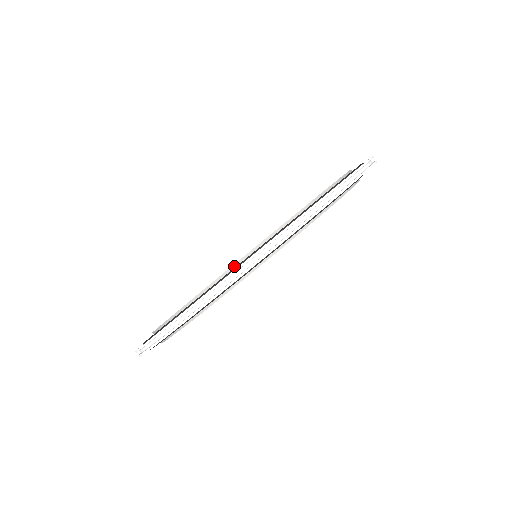
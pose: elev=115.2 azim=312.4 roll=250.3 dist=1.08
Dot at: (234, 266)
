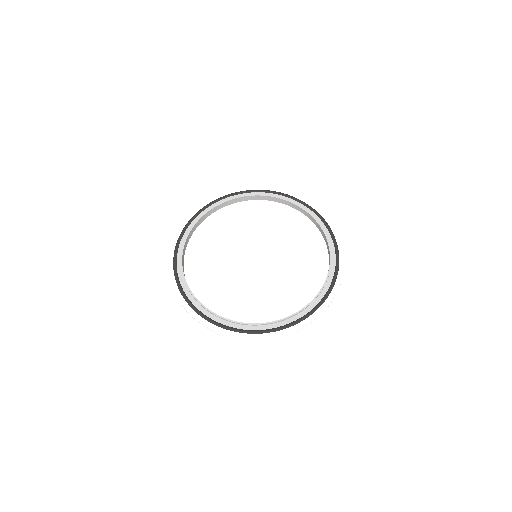
Dot at: (225, 320)
